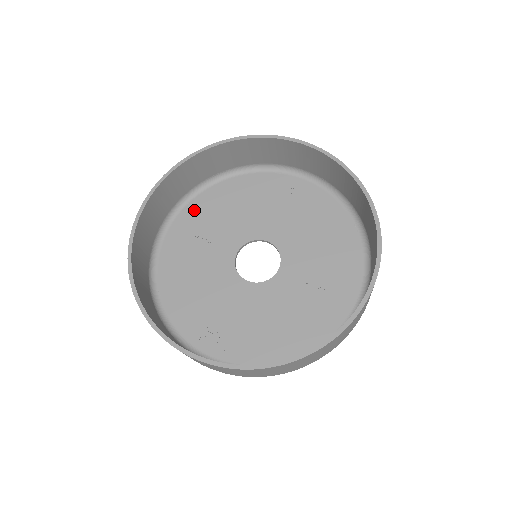
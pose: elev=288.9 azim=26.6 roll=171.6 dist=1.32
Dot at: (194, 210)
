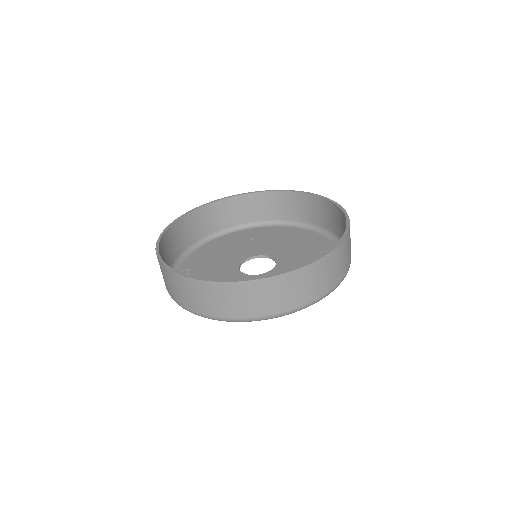
Dot at: (269, 230)
